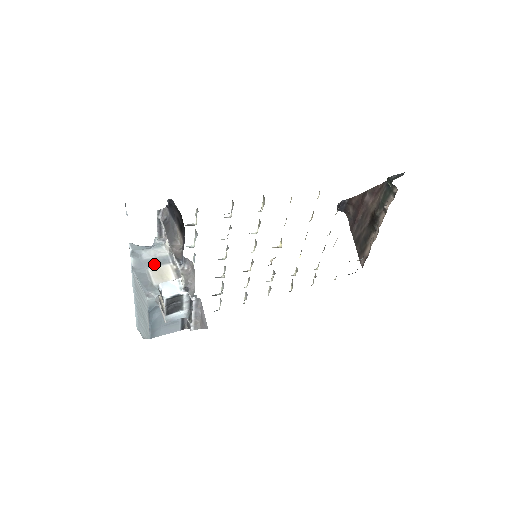
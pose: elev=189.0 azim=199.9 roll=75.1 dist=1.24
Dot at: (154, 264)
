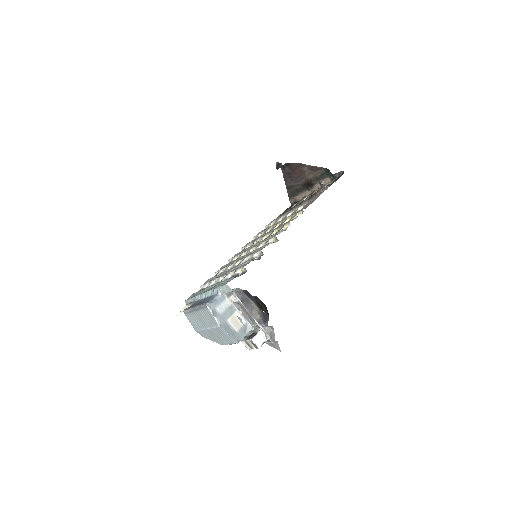
Dot at: (229, 315)
